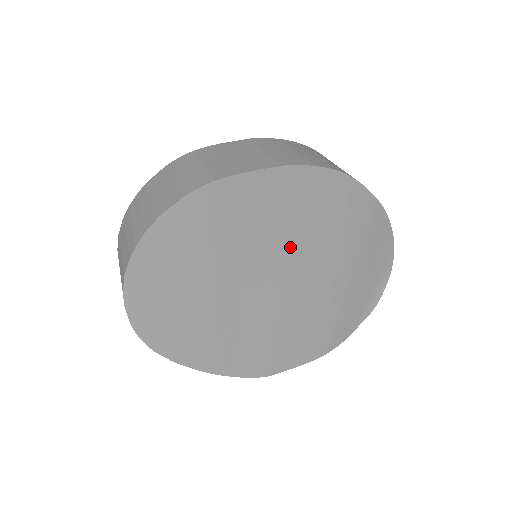
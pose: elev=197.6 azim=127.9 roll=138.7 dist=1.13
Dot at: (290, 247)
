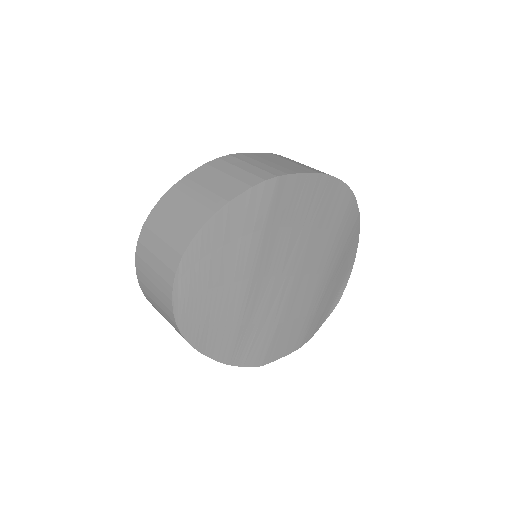
Dot at: (305, 243)
